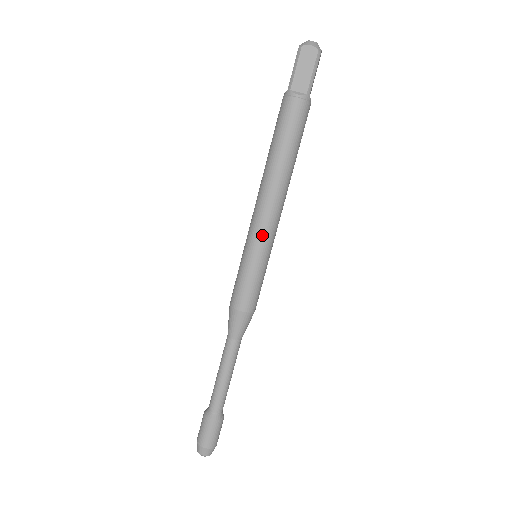
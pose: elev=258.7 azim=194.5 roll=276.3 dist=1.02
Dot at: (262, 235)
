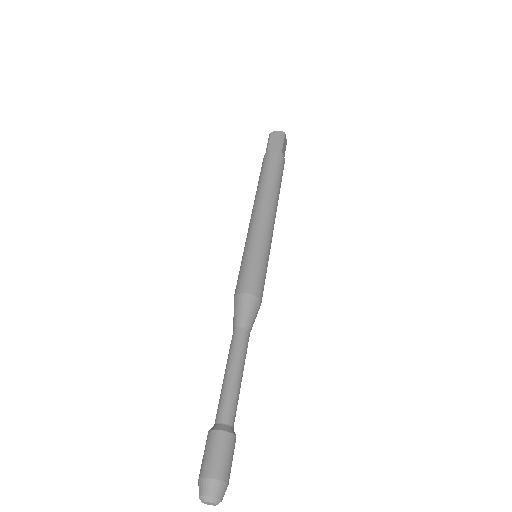
Dot at: (258, 230)
